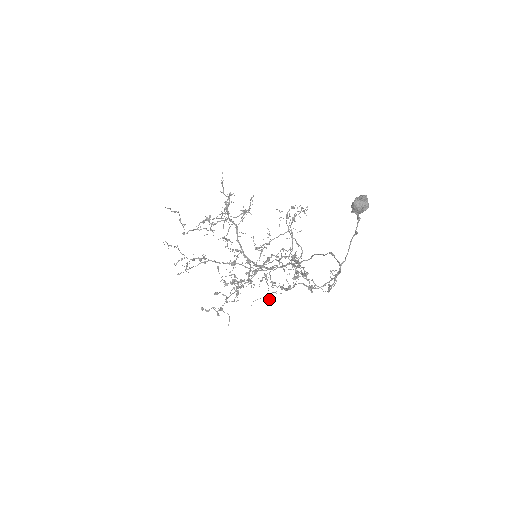
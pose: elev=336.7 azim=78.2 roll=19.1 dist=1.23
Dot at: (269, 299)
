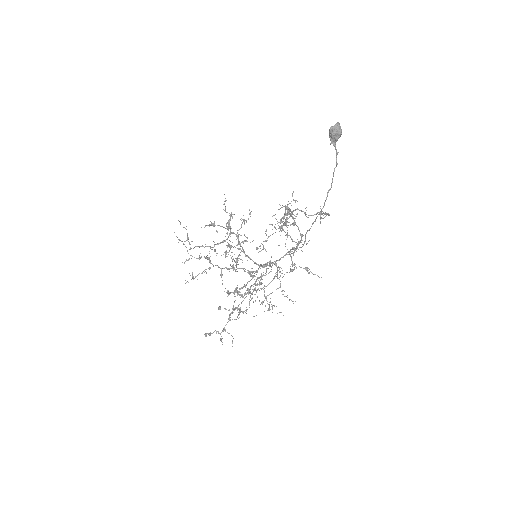
Dot at: (270, 309)
